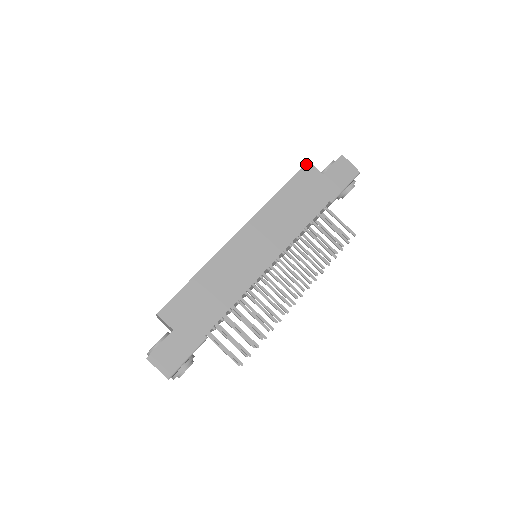
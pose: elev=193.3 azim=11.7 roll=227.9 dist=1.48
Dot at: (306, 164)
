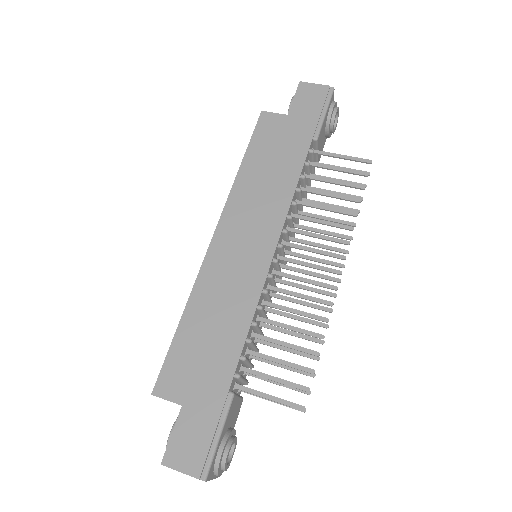
Dot at: (260, 116)
